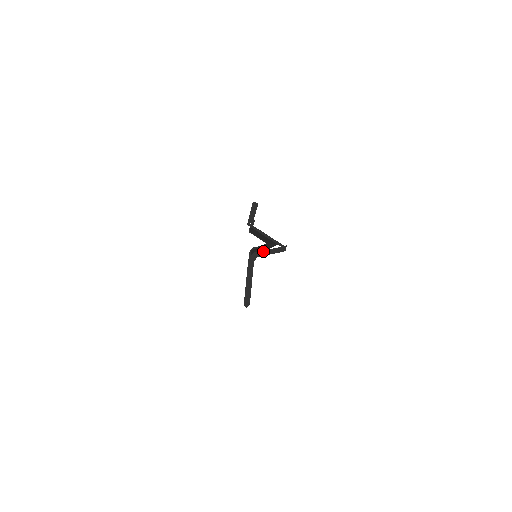
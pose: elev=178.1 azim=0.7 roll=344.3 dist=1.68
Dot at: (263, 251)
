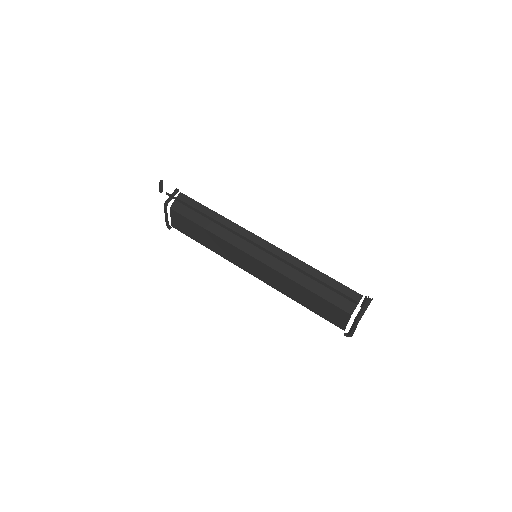
Dot at: (364, 311)
